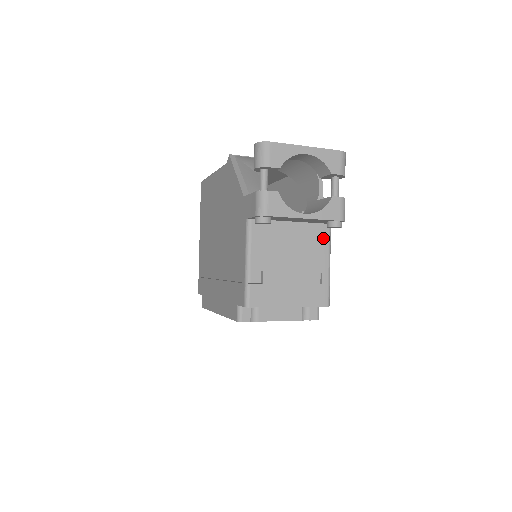
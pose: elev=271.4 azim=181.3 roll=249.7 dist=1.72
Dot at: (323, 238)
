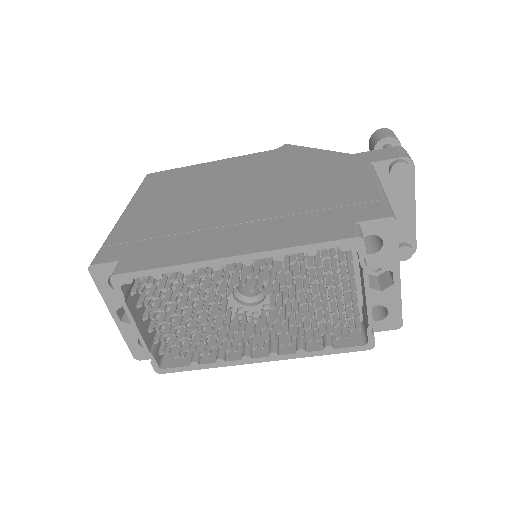
Dot at: occluded
